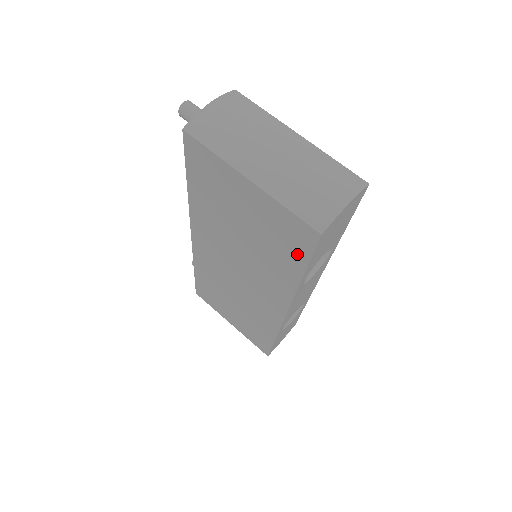
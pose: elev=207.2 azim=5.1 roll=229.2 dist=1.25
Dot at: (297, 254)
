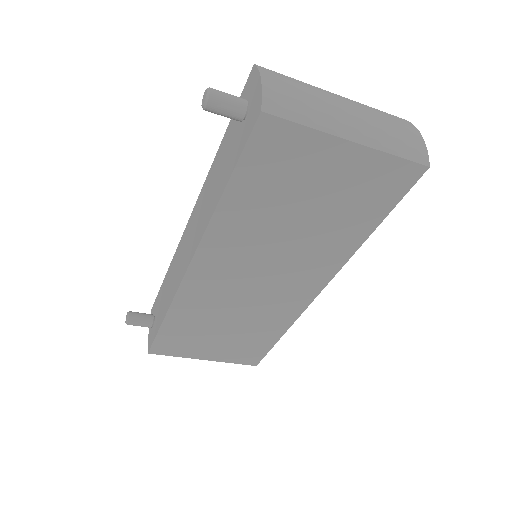
Dot at: (381, 206)
